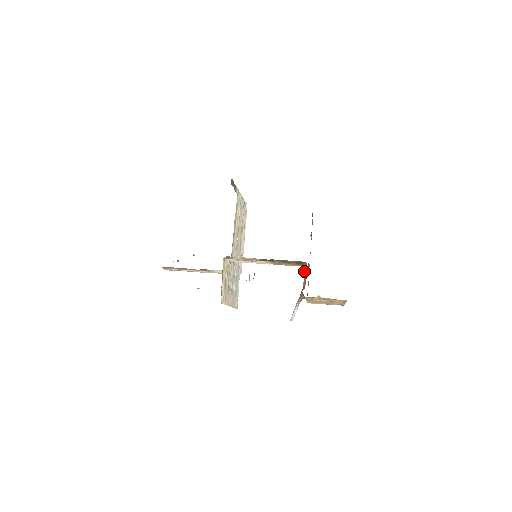
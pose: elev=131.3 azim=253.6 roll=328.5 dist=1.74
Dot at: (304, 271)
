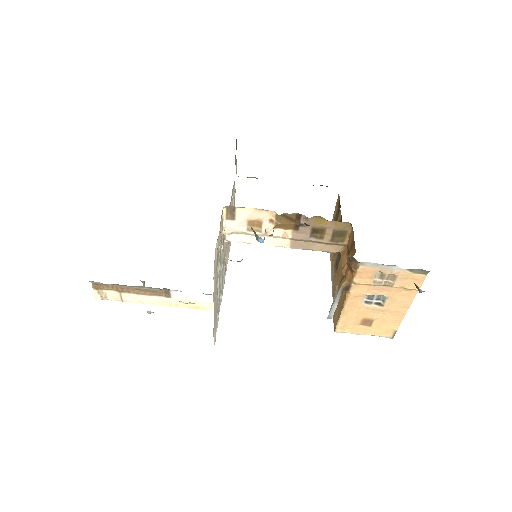
Dot at: (341, 256)
